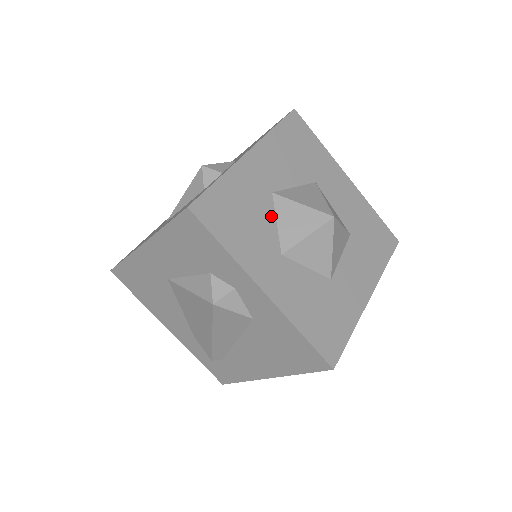
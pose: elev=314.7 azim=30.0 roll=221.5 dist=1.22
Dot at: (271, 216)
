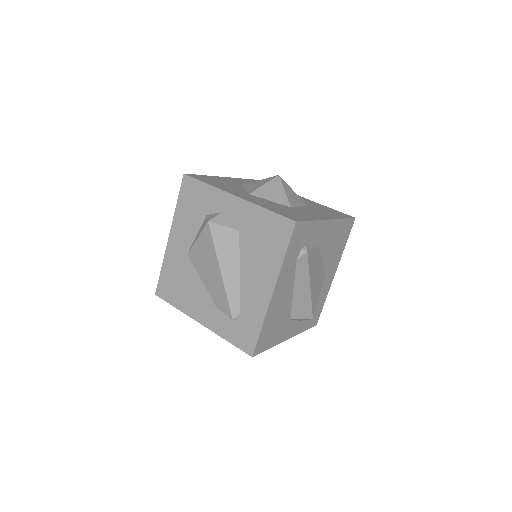
Dot at: (241, 188)
